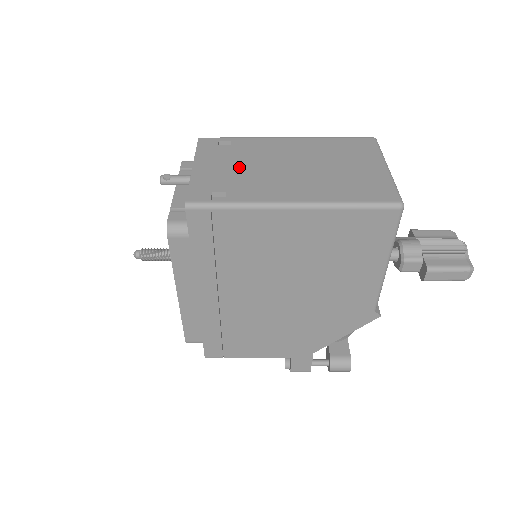
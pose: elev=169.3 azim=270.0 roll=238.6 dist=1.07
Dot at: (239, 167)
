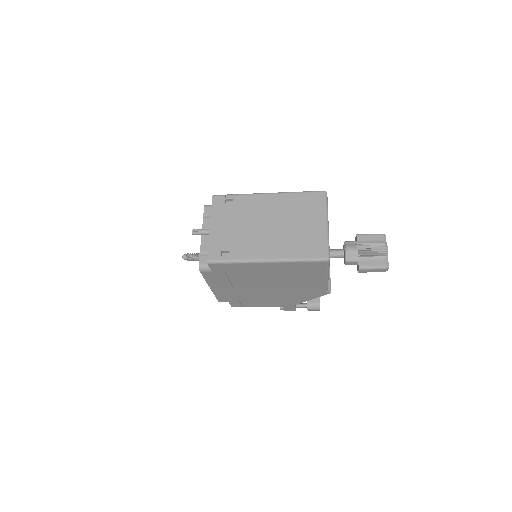
Dot at: (237, 227)
